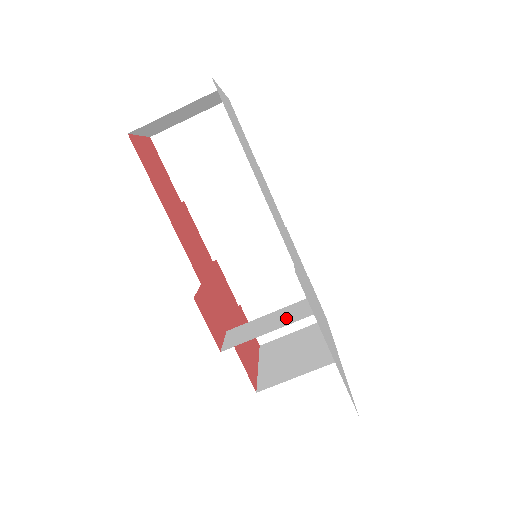
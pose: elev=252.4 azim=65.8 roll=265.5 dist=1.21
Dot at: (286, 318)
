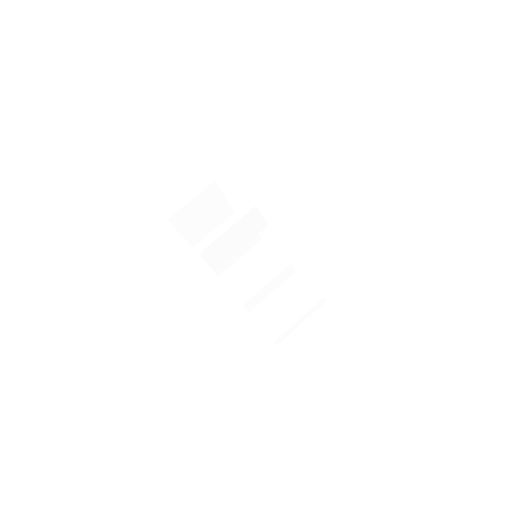
Dot at: occluded
